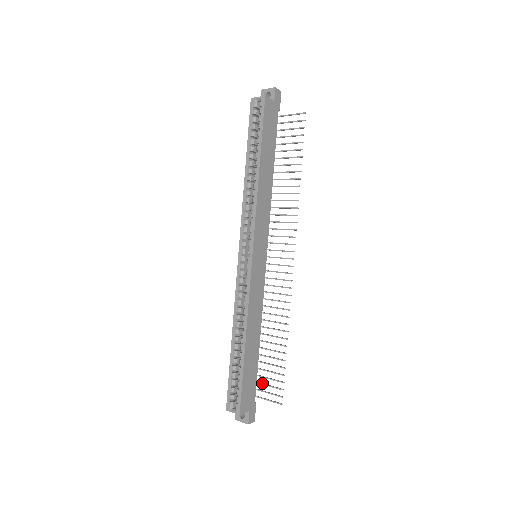
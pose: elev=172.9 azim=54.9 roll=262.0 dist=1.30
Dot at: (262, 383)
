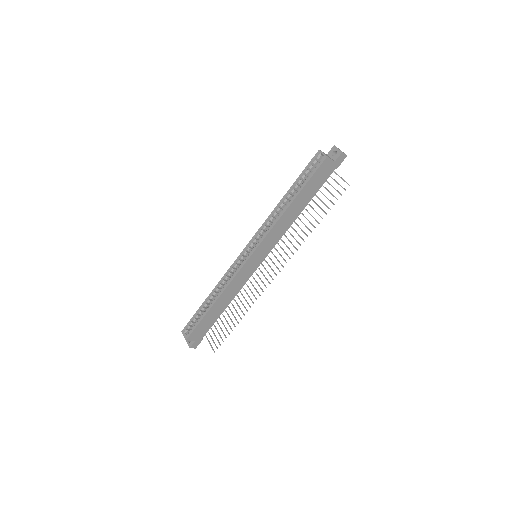
Dot at: (213, 331)
